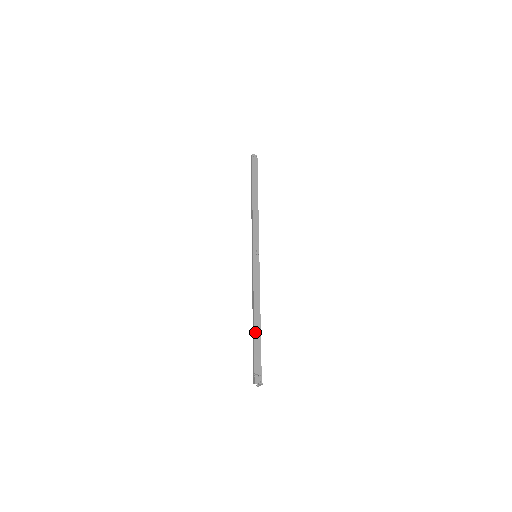
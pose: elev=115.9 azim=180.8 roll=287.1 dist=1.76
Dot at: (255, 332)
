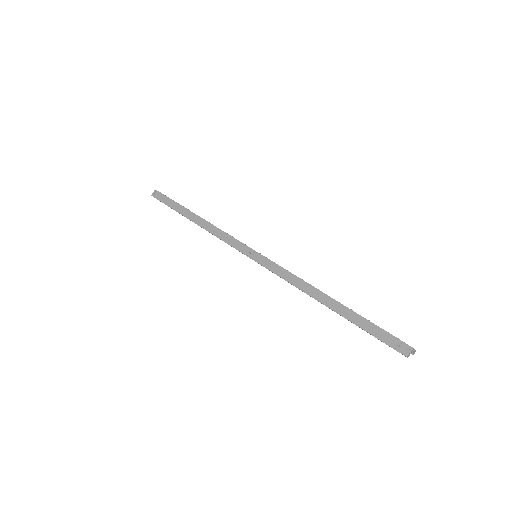
Dot at: (342, 314)
